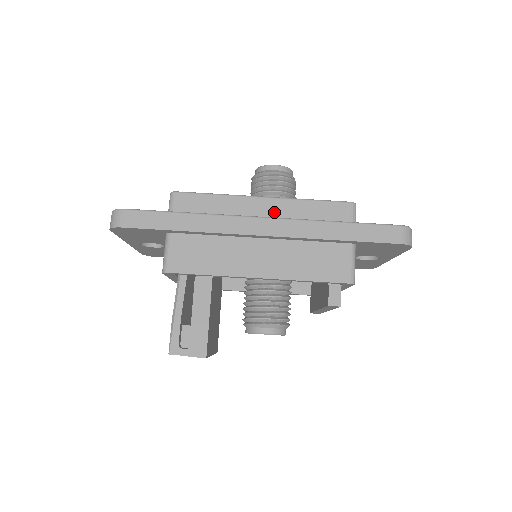
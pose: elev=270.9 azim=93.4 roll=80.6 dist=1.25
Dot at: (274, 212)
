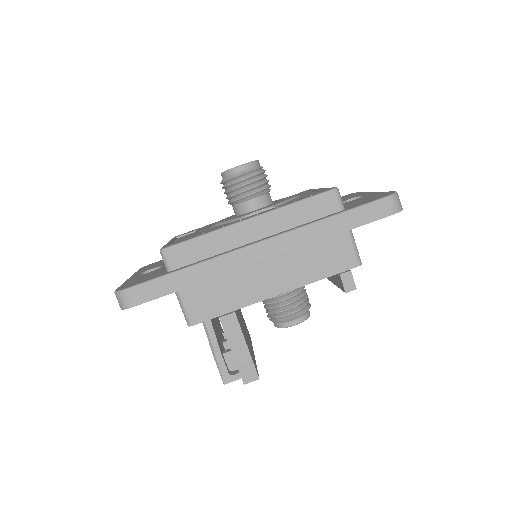
Dot at: (265, 230)
